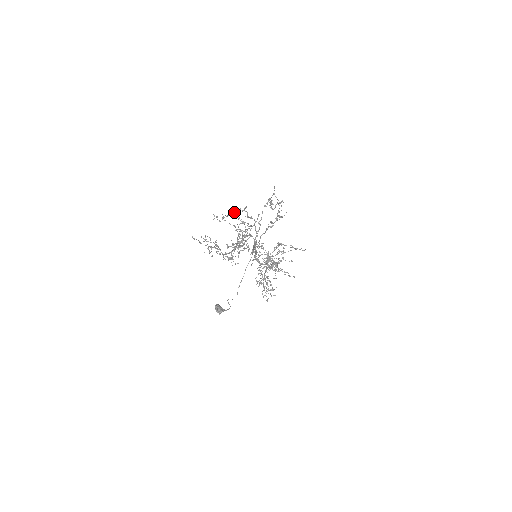
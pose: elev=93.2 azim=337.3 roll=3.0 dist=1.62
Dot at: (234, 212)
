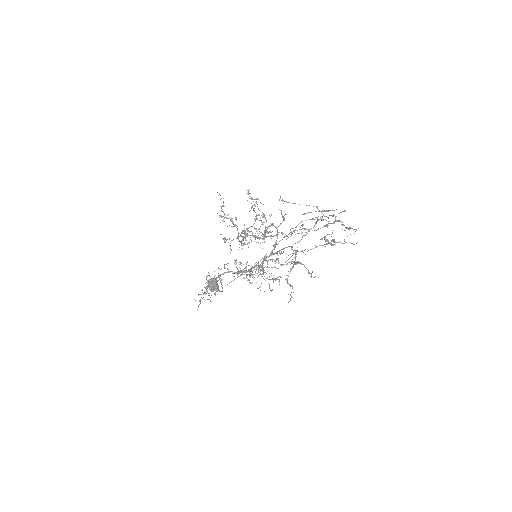
Dot at: occluded
